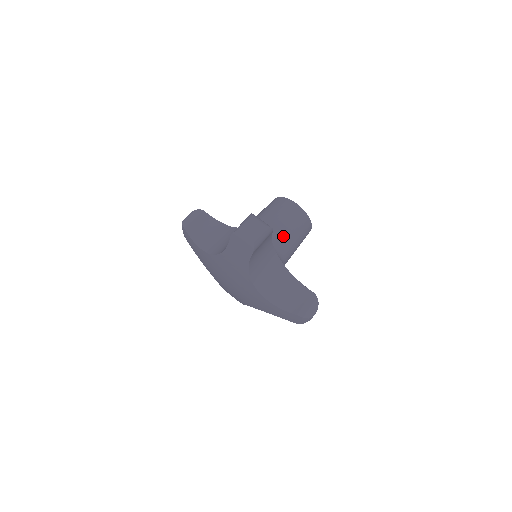
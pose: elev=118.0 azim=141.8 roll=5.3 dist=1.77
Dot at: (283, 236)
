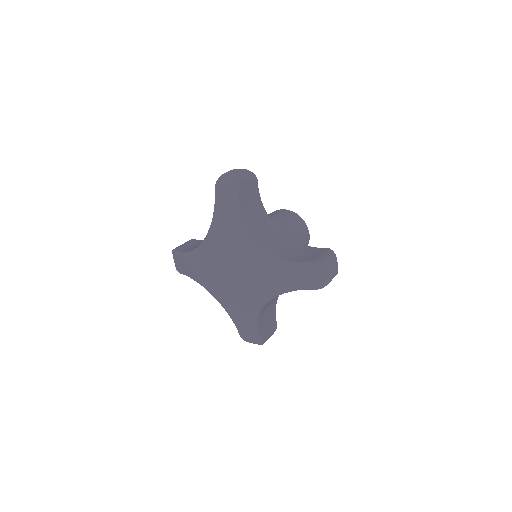
Dot at: (277, 223)
